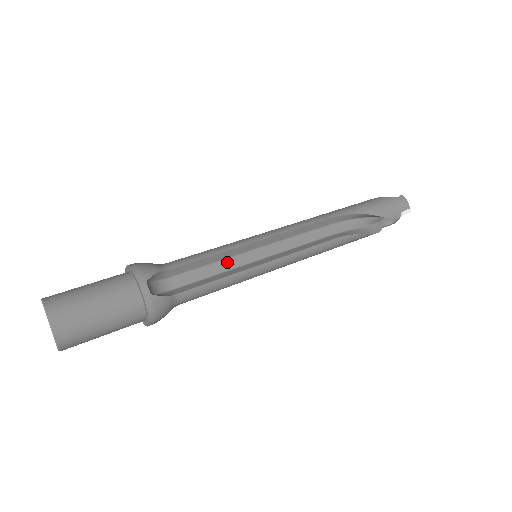
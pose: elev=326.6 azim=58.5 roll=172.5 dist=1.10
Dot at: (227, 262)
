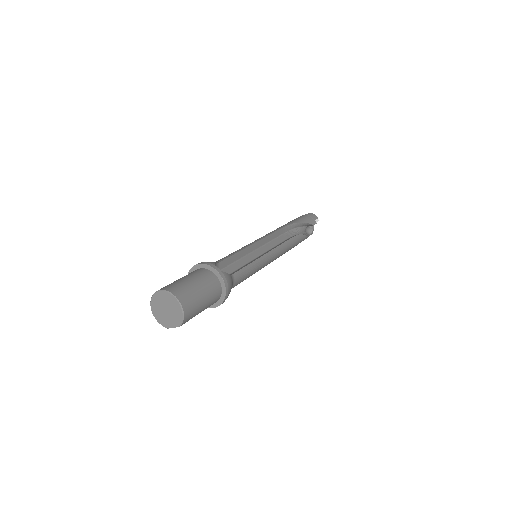
Dot at: (244, 259)
